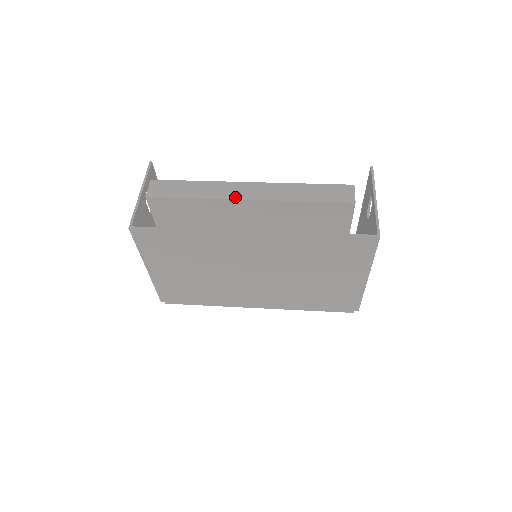
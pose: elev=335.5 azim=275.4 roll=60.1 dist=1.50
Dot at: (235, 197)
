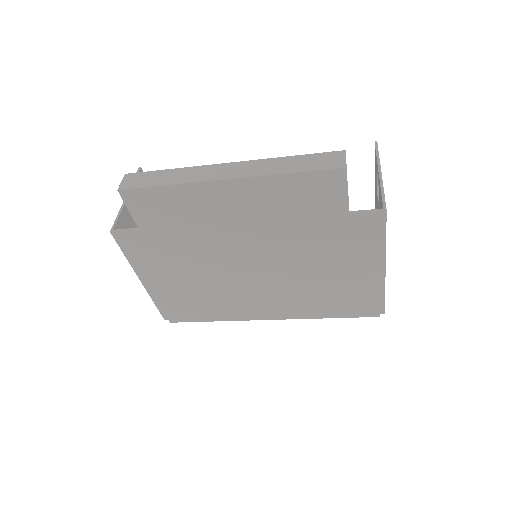
Dot at: (211, 179)
